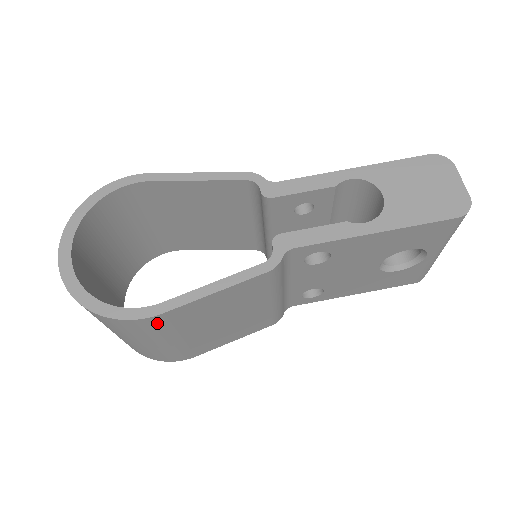
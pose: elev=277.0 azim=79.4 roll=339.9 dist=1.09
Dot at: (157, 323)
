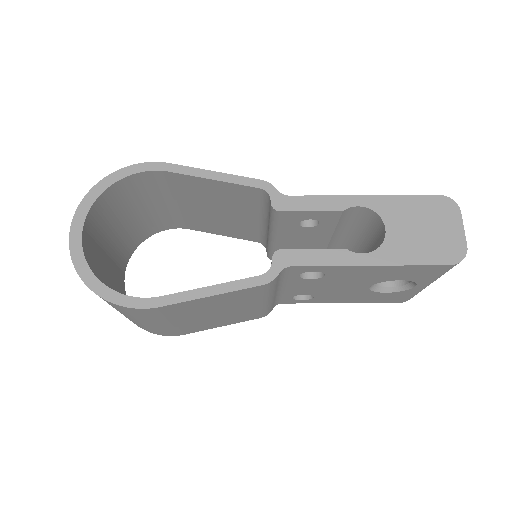
Dot at: (153, 312)
